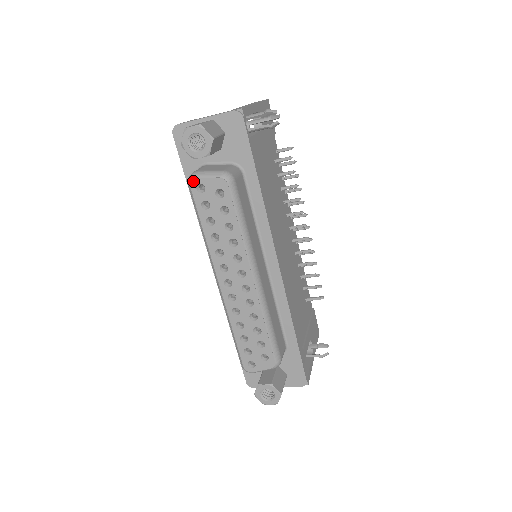
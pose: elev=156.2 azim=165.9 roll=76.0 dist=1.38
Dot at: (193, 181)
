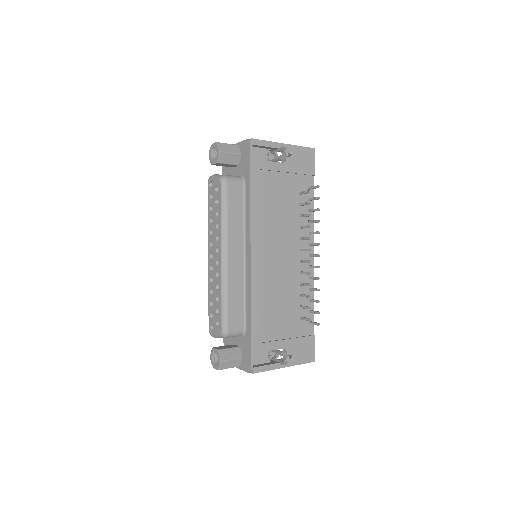
Dot at: (209, 179)
